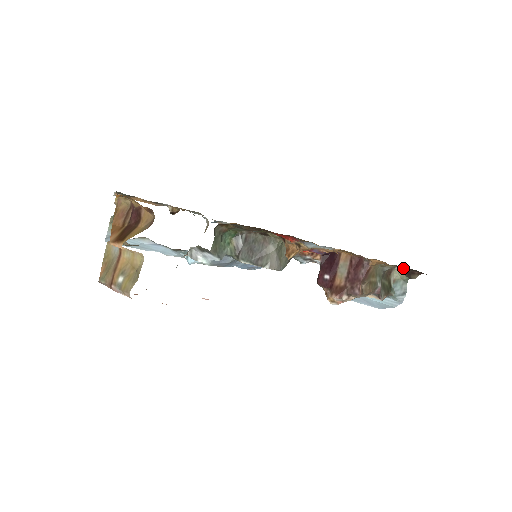
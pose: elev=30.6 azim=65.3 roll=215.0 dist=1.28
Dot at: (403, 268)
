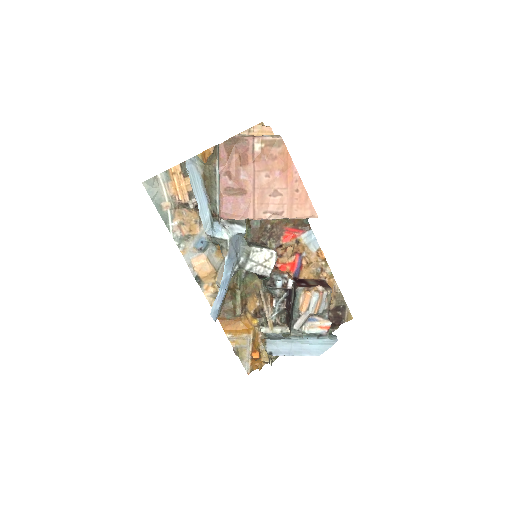
Dot at: (331, 316)
